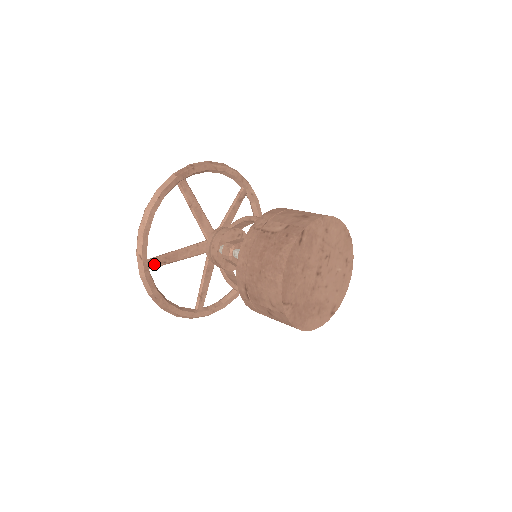
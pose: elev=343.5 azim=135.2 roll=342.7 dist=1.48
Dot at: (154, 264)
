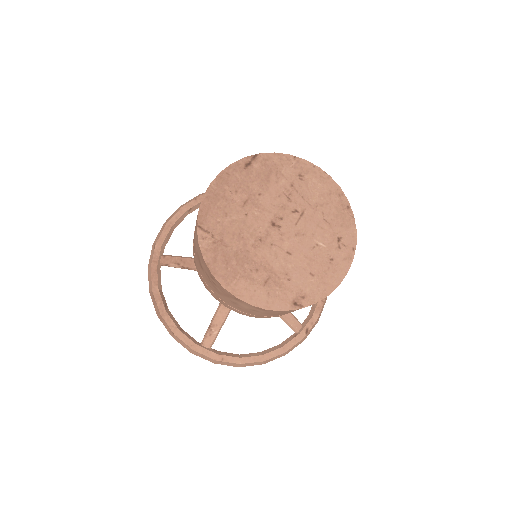
Dot at: (167, 261)
